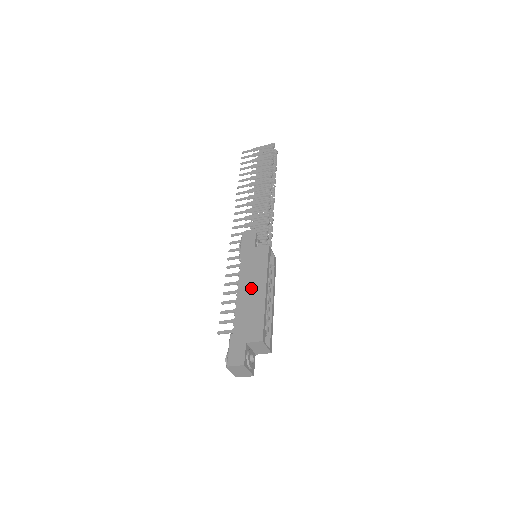
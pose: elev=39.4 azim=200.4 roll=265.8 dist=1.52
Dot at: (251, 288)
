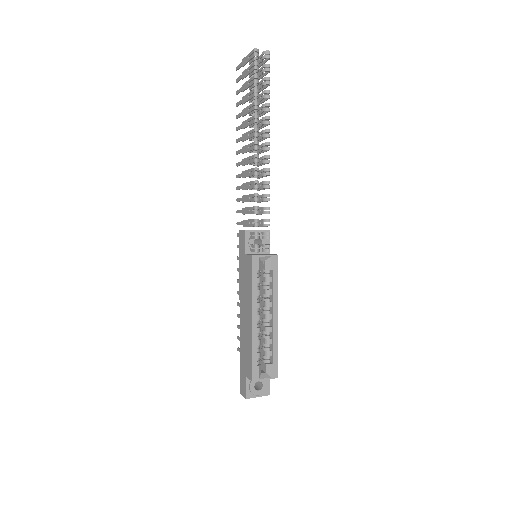
Dot at: (245, 312)
